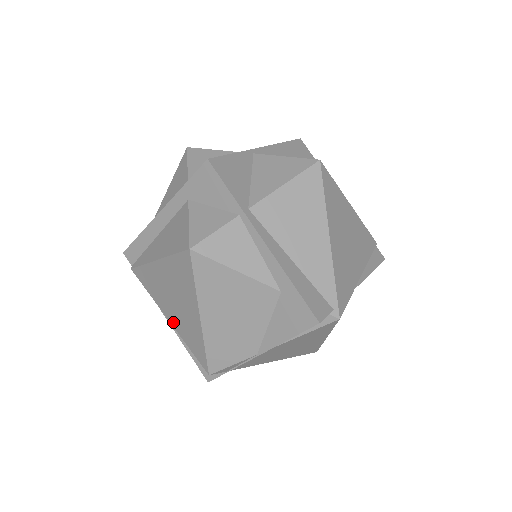
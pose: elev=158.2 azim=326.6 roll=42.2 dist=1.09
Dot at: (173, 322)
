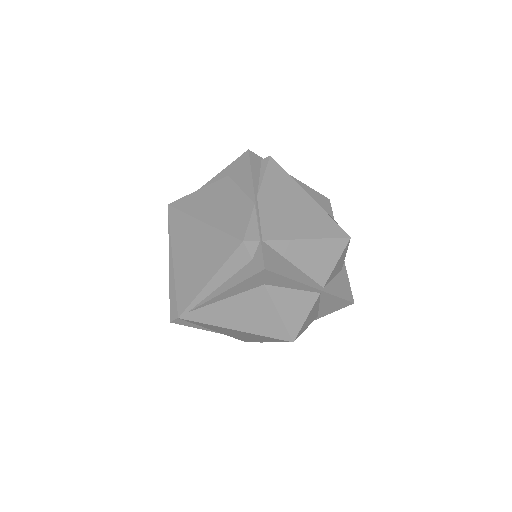
Dot at: (209, 274)
